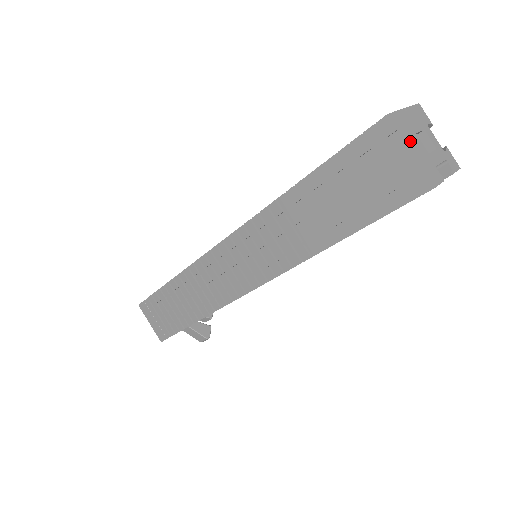
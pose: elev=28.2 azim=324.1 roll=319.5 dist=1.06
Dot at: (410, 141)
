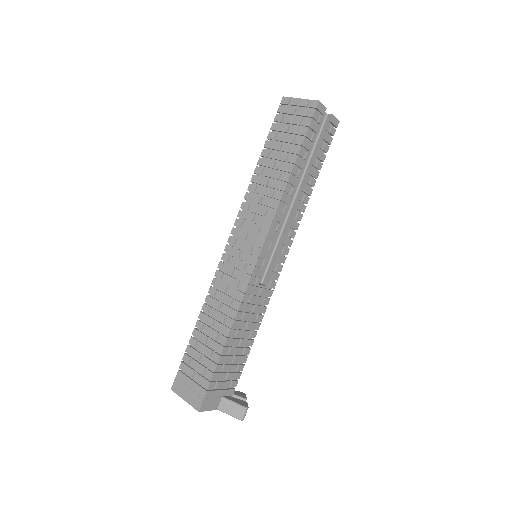
Dot at: (299, 99)
